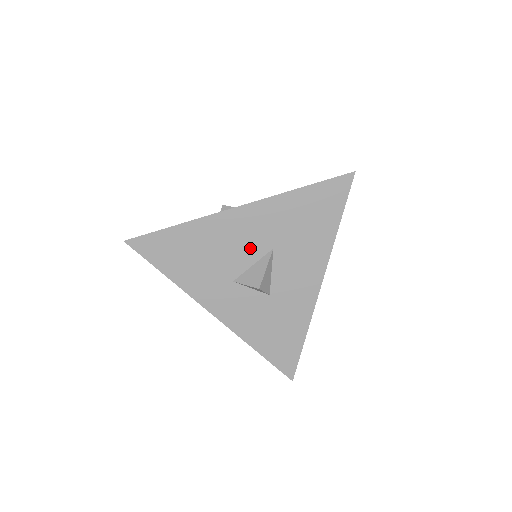
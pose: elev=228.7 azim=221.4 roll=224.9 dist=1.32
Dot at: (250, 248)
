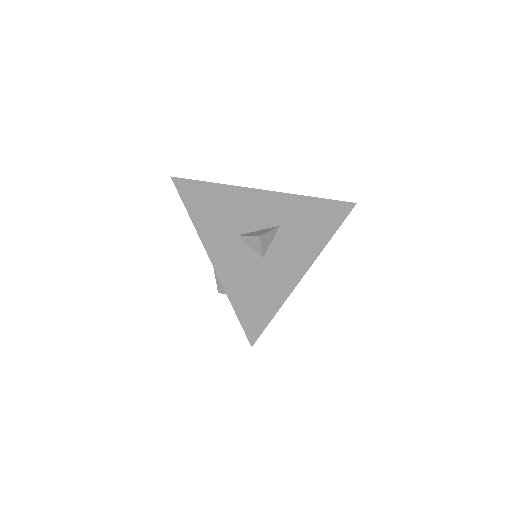
Dot at: (262, 218)
